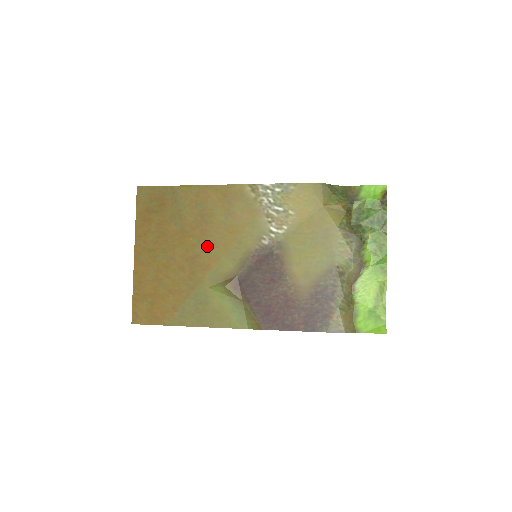
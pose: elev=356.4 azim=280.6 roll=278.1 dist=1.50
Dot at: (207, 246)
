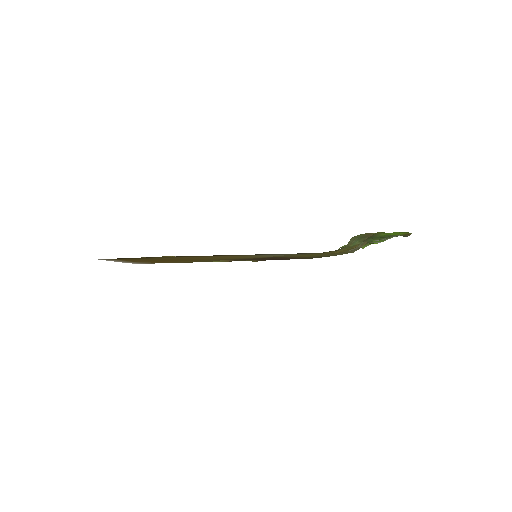
Dot at: occluded
